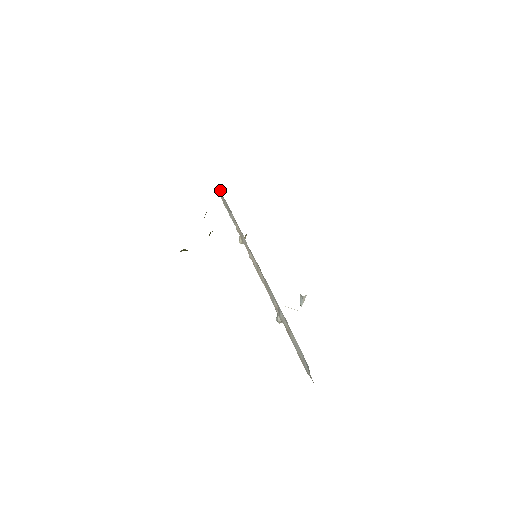
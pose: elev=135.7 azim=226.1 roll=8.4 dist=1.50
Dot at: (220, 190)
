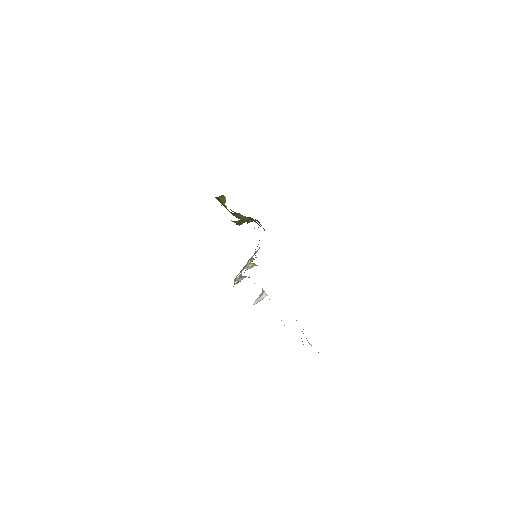
Dot at: occluded
